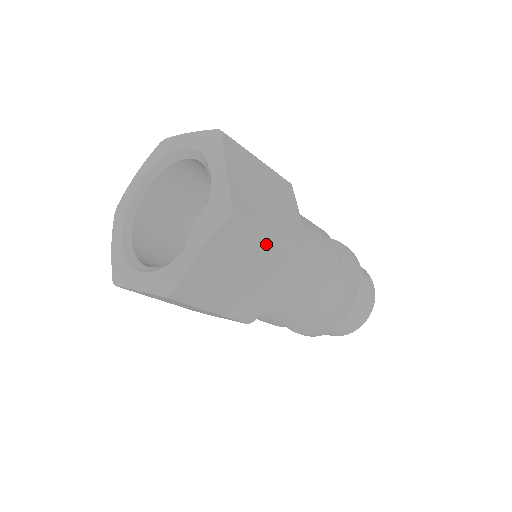
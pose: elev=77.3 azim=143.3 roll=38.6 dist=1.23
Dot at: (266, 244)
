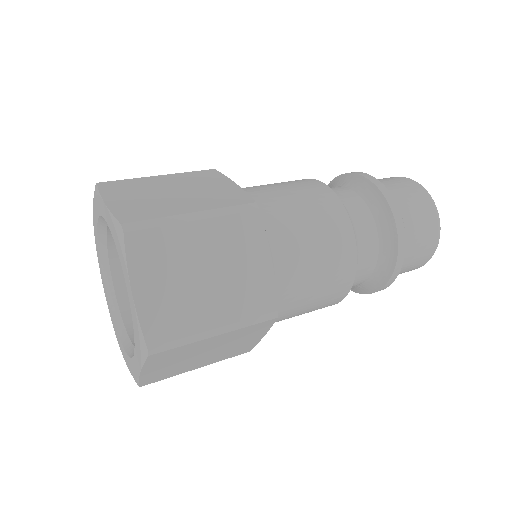
Dot at: (198, 230)
